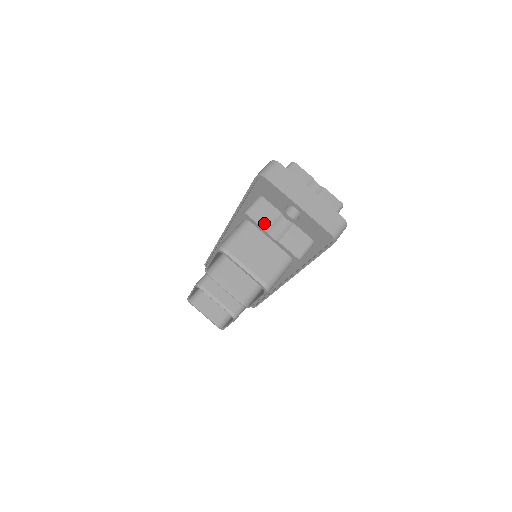
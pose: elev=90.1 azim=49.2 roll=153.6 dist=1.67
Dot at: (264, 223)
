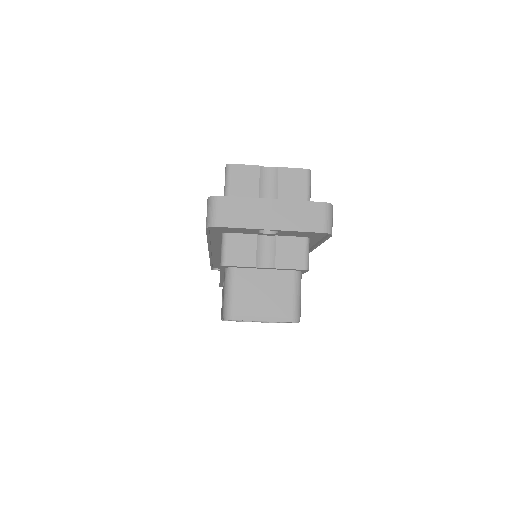
Dot at: (248, 261)
